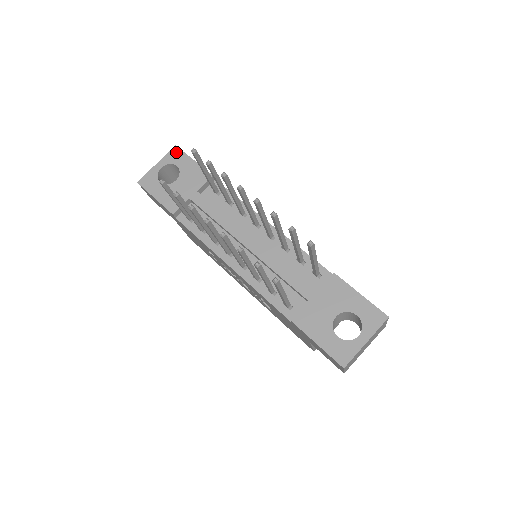
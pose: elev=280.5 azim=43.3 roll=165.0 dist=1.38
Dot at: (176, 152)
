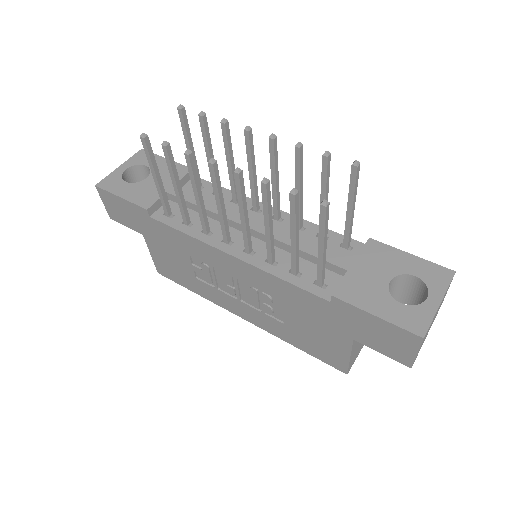
Dot at: (143, 154)
